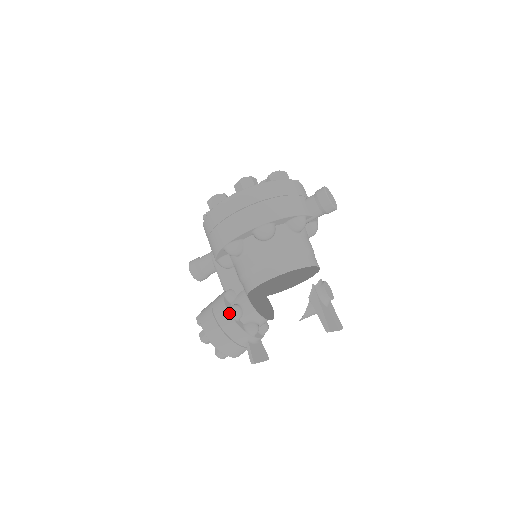
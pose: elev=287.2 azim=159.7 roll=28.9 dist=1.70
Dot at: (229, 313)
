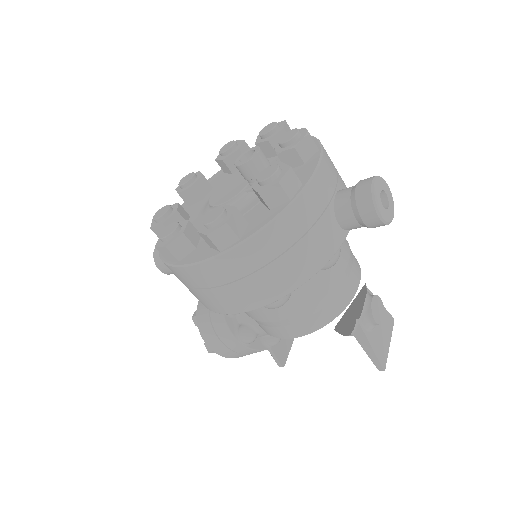
Dot at: (240, 342)
